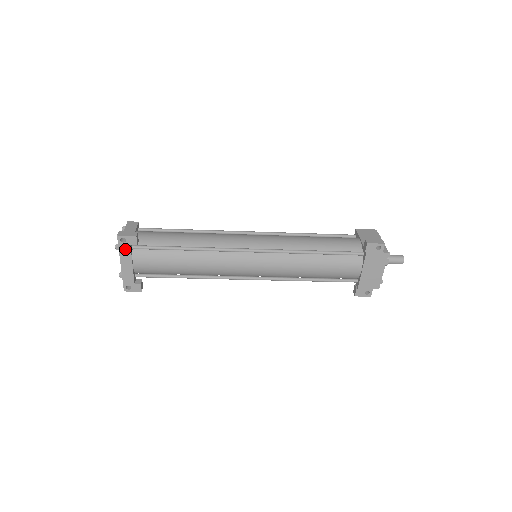
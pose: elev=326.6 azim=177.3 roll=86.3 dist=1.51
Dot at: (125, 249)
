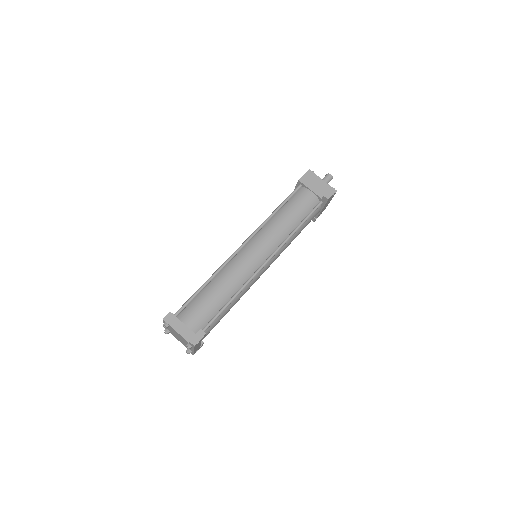
Dot at: (198, 344)
